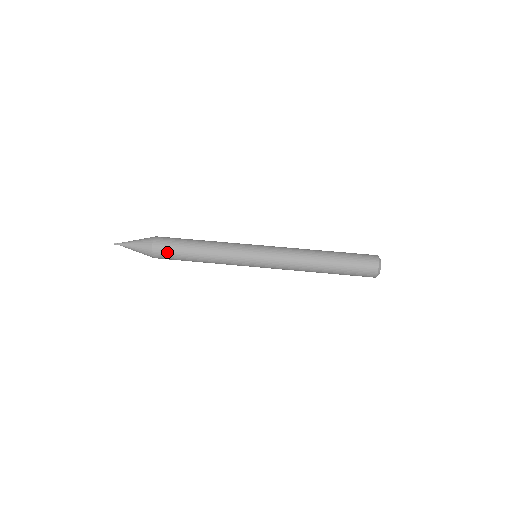
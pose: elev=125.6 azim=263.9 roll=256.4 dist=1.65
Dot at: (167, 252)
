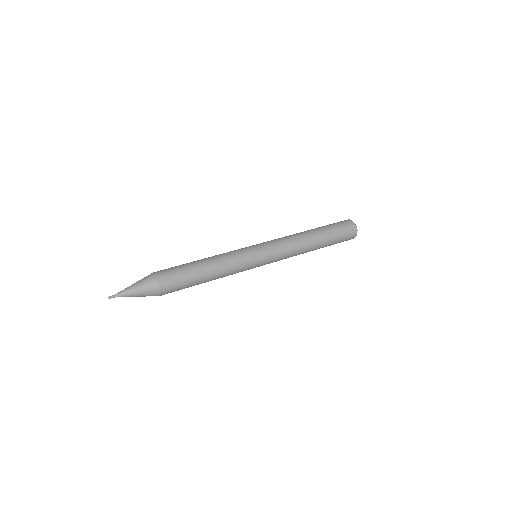
Dot at: (175, 279)
